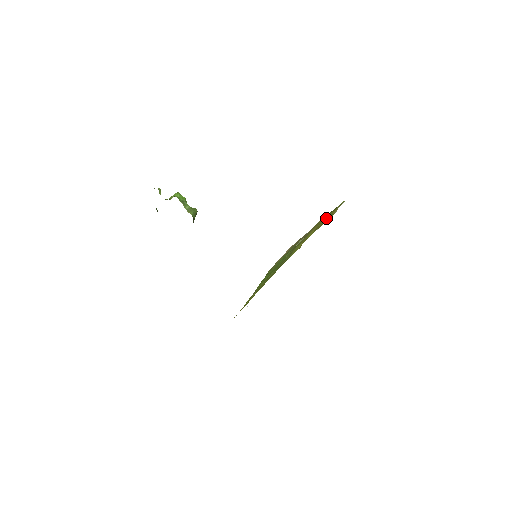
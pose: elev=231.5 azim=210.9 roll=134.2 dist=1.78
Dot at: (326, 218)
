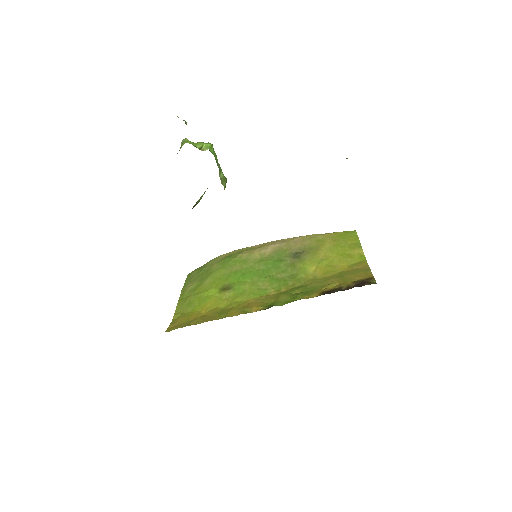
Dot at: (341, 248)
